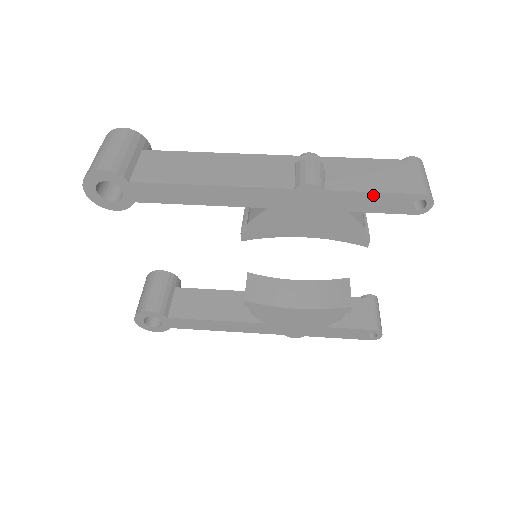
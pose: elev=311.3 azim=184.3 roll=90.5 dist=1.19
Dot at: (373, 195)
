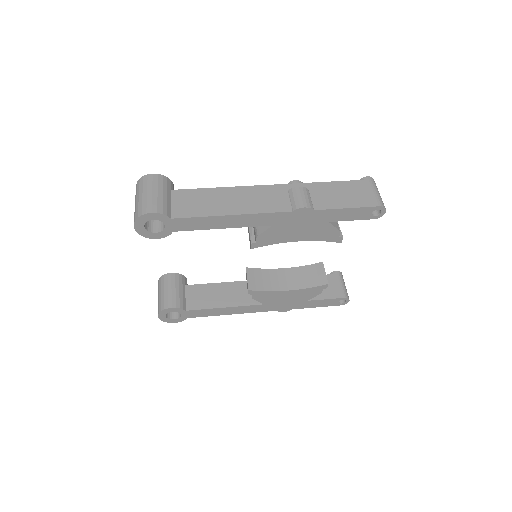
Dot at: (346, 210)
